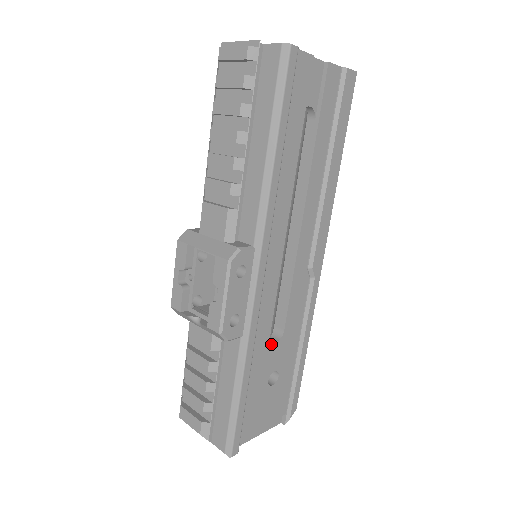
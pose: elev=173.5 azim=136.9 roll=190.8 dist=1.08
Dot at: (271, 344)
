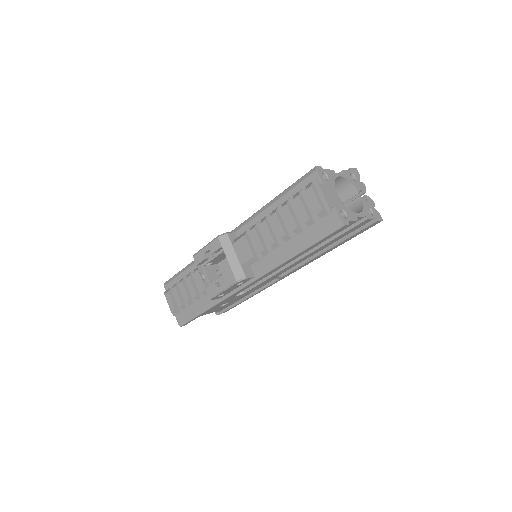
Dot at: (233, 297)
